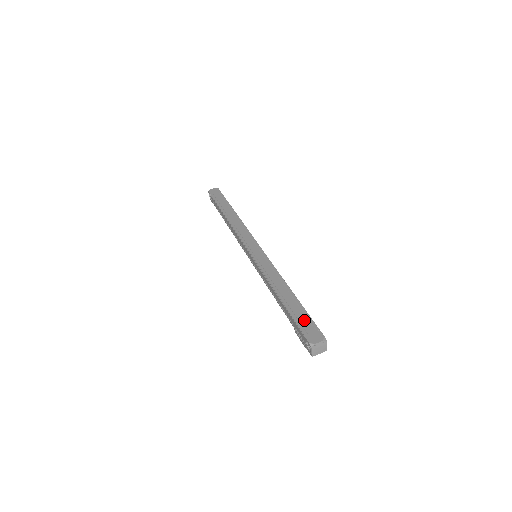
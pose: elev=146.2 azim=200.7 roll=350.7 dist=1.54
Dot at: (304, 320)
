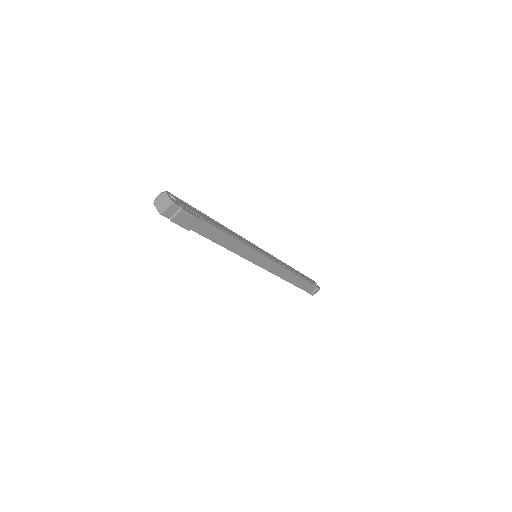
Dot at: occluded
